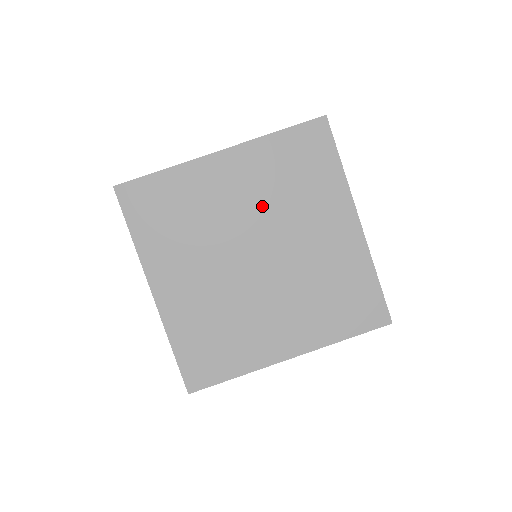
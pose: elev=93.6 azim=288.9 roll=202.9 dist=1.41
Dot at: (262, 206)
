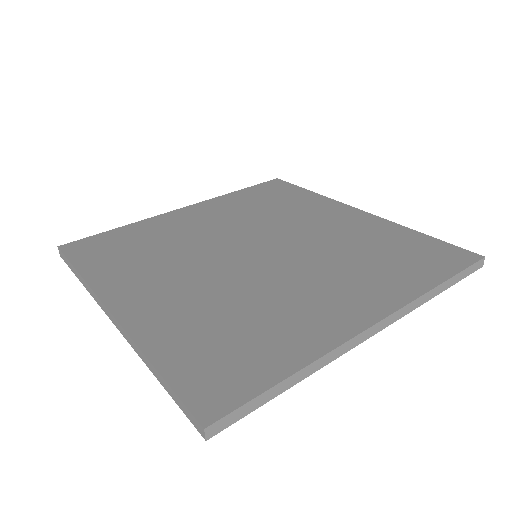
Dot at: (243, 223)
